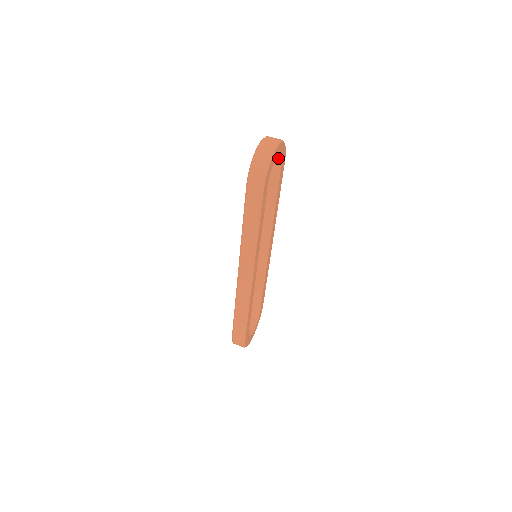
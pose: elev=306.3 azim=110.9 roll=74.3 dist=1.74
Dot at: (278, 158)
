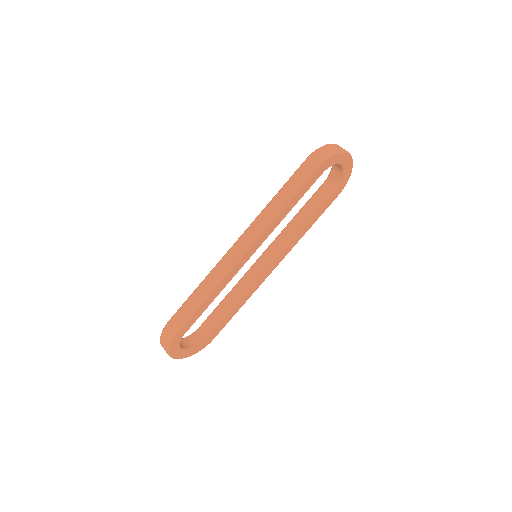
Dot at: (339, 179)
